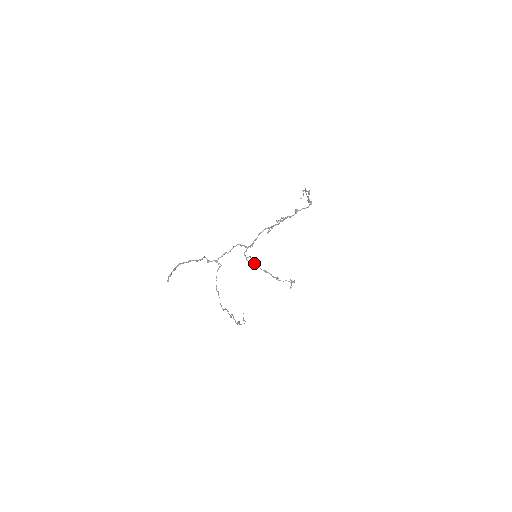
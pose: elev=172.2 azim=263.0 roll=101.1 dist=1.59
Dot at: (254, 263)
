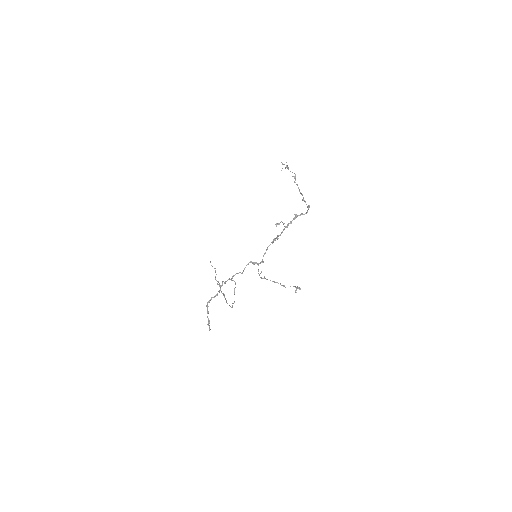
Dot at: occluded
